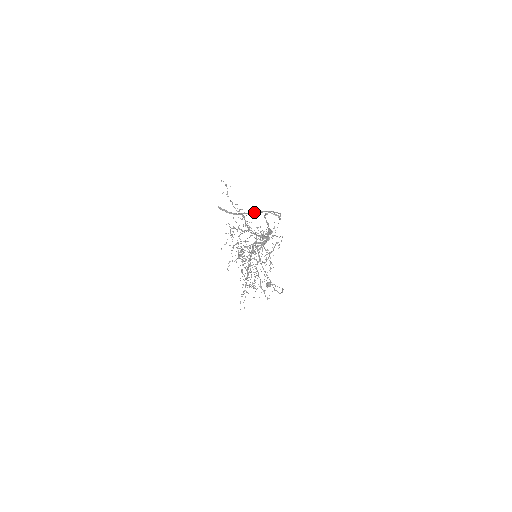
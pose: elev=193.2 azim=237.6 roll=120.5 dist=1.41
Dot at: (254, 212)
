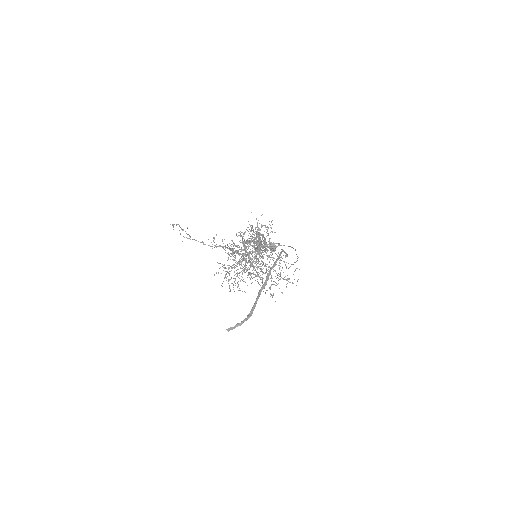
Dot at: (262, 287)
